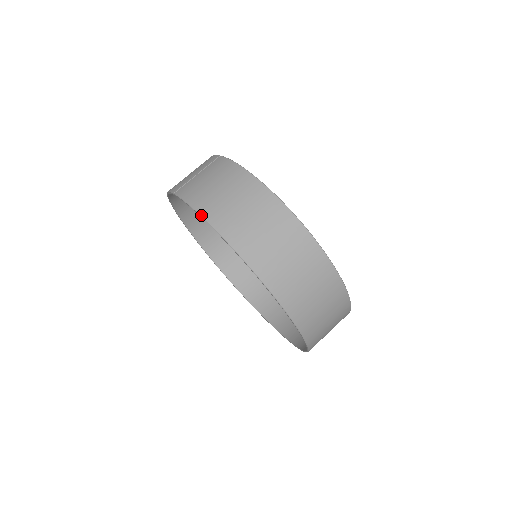
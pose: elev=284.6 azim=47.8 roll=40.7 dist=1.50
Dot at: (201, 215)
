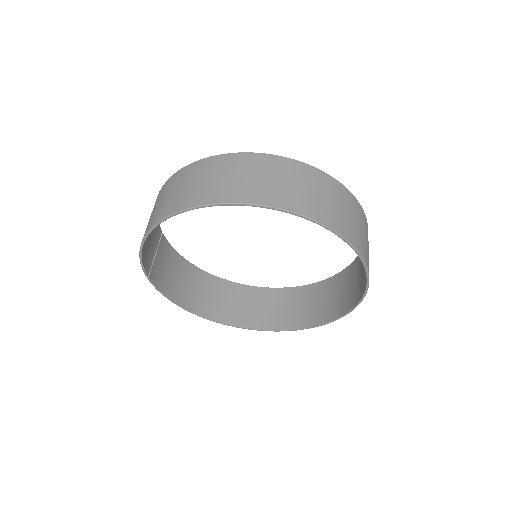
Dot at: occluded
